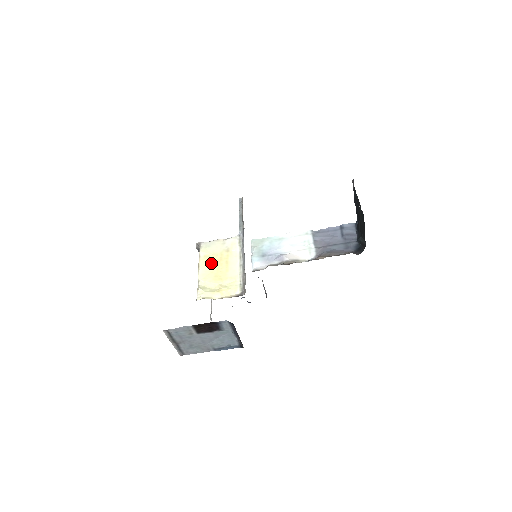
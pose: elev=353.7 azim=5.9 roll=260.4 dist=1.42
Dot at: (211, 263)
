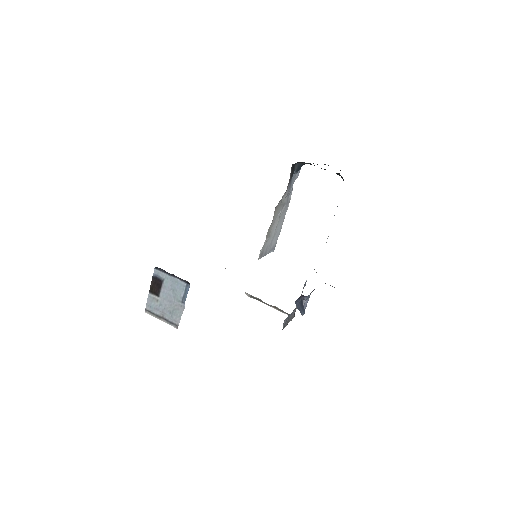
Dot at: occluded
